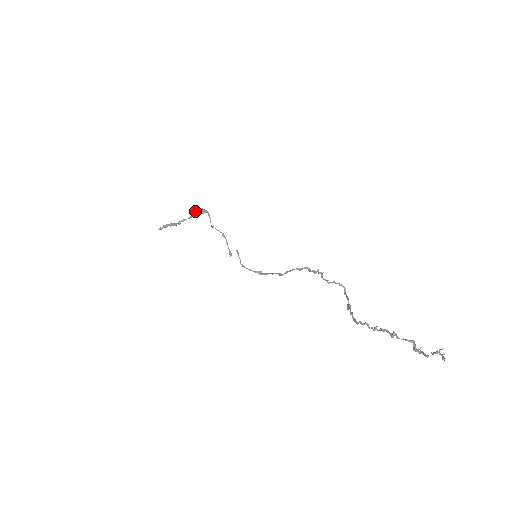
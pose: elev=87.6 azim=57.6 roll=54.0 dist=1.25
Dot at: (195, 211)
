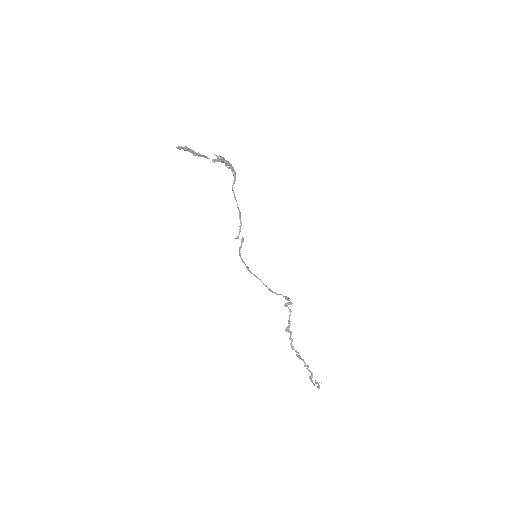
Dot at: (223, 159)
